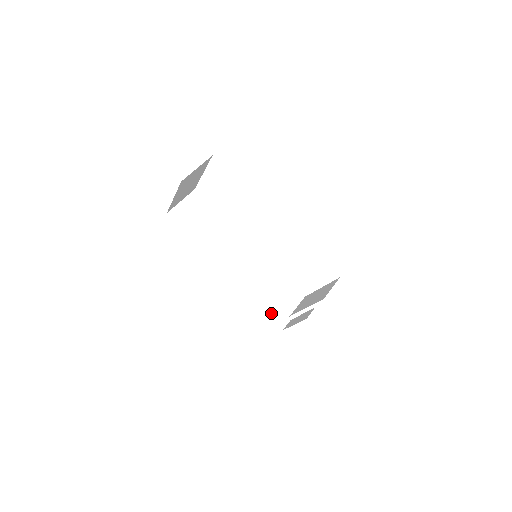
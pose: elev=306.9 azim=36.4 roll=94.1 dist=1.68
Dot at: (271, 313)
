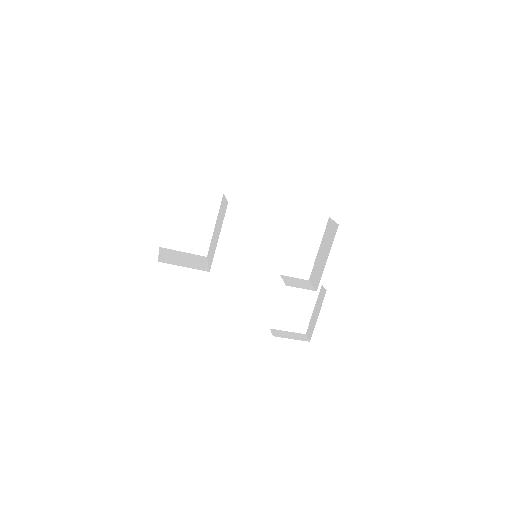
Dot at: (289, 336)
